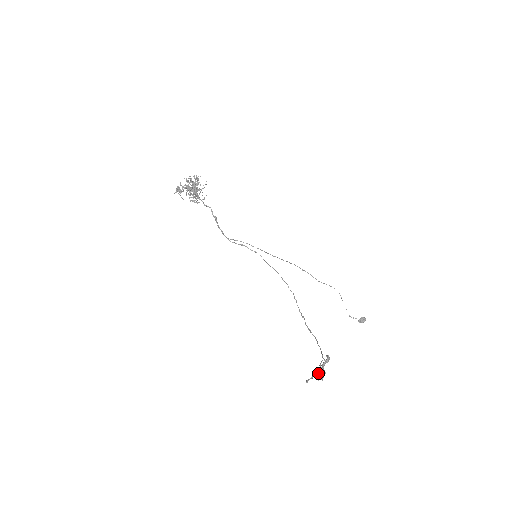
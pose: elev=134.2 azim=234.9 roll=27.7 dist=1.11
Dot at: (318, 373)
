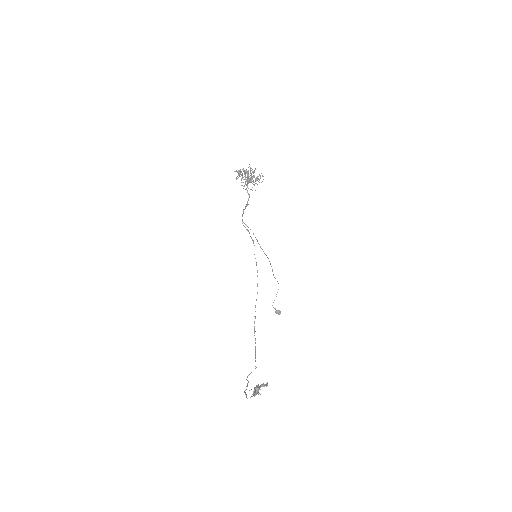
Dot at: (255, 391)
